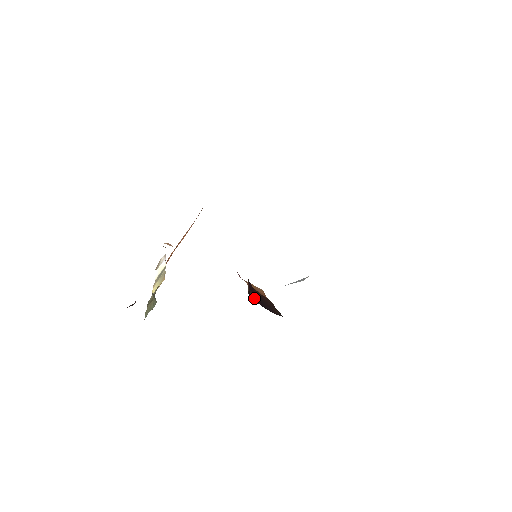
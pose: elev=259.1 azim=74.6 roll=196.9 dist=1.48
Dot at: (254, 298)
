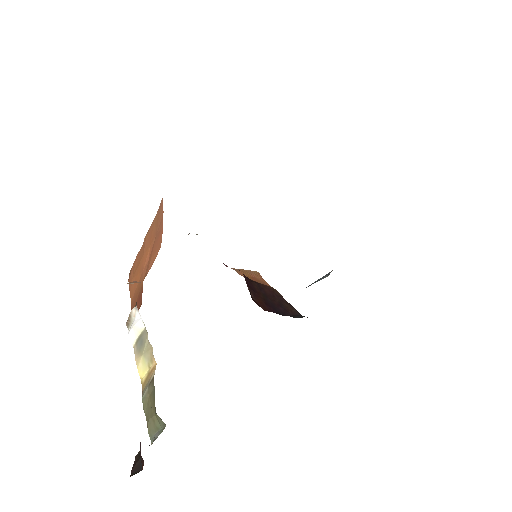
Dot at: (260, 302)
